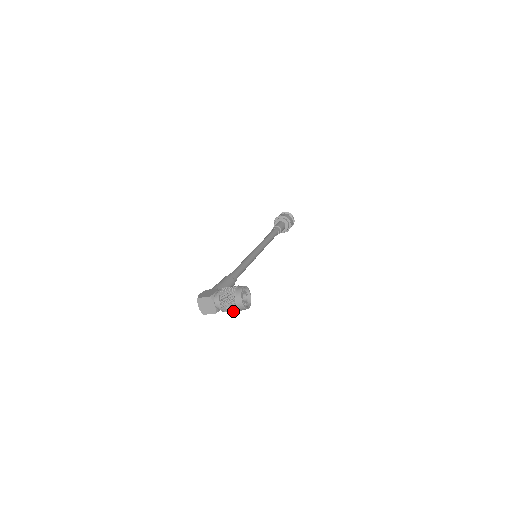
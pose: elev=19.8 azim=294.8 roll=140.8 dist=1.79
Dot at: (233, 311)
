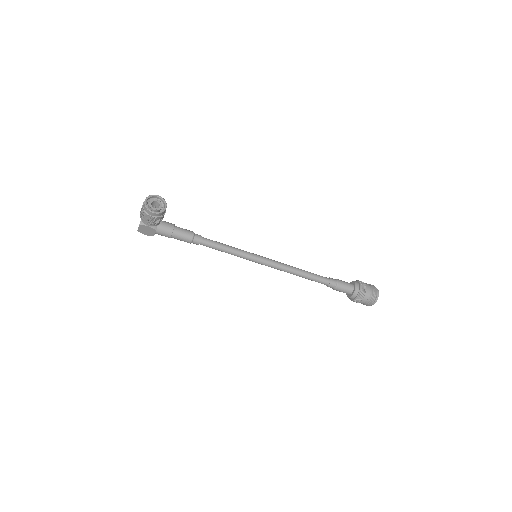
Dot at: (144, 217)
